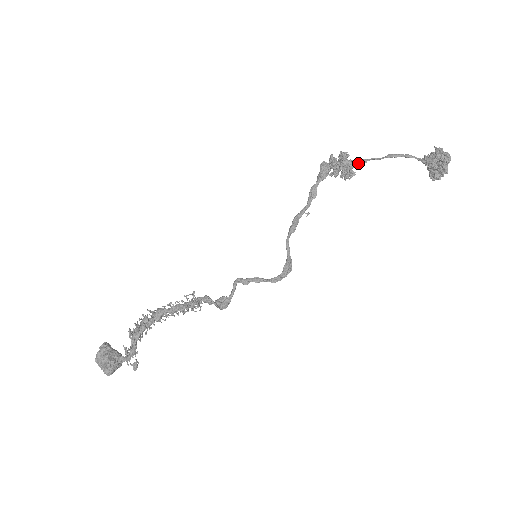
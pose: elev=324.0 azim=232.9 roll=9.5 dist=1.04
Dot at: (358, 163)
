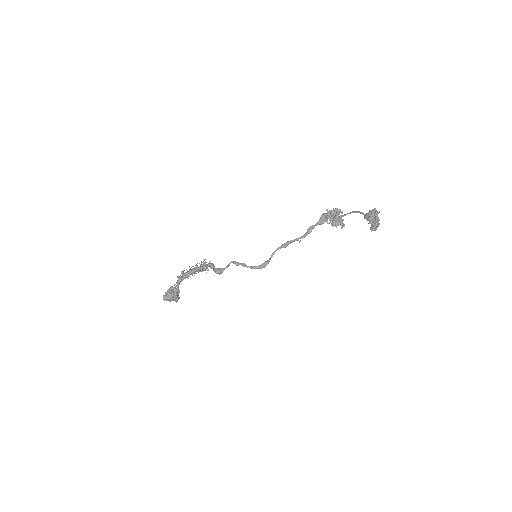
Dot at: (340, 216)
